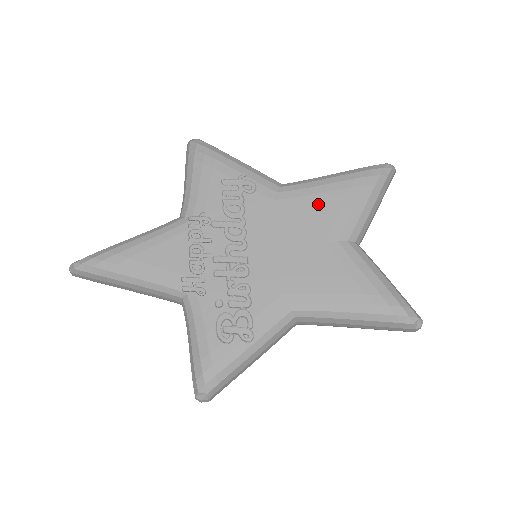
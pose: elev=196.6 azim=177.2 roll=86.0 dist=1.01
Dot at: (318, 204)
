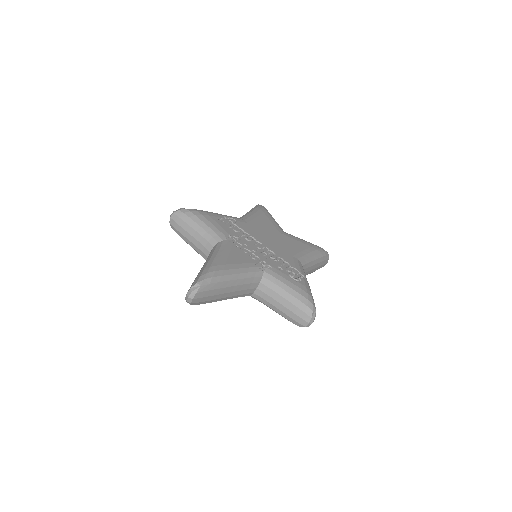
Dot at: (262, 220)
